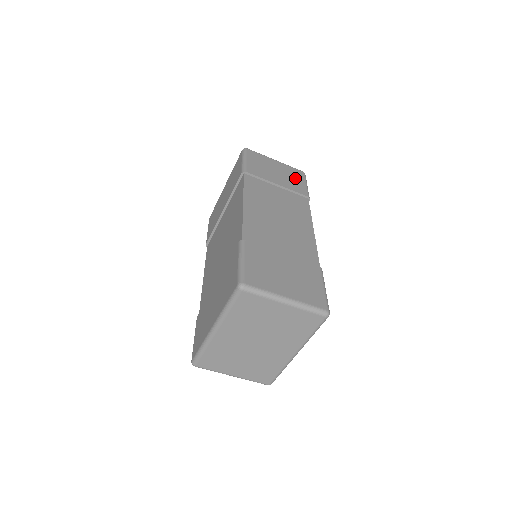
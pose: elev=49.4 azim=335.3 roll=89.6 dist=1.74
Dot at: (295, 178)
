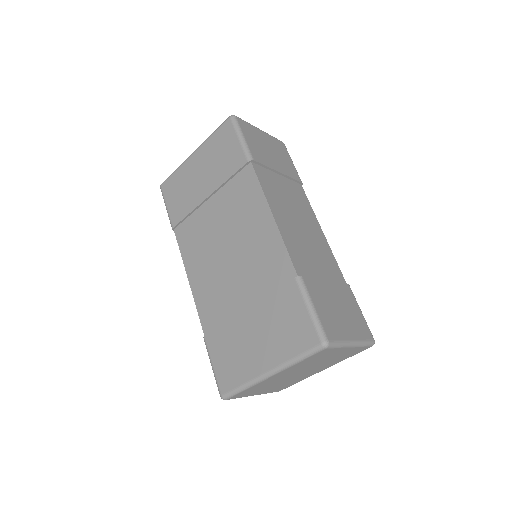
Dot at: (284, 156)
